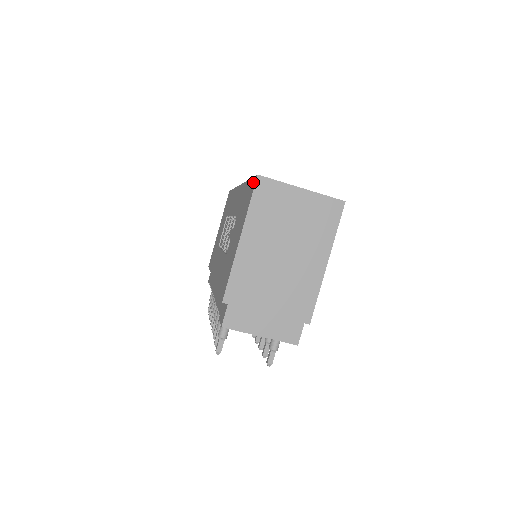
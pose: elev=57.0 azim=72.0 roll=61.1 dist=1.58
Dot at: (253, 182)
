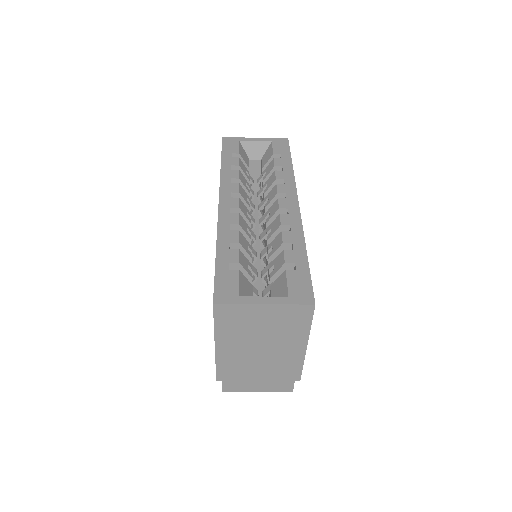
Dot at: occluded
